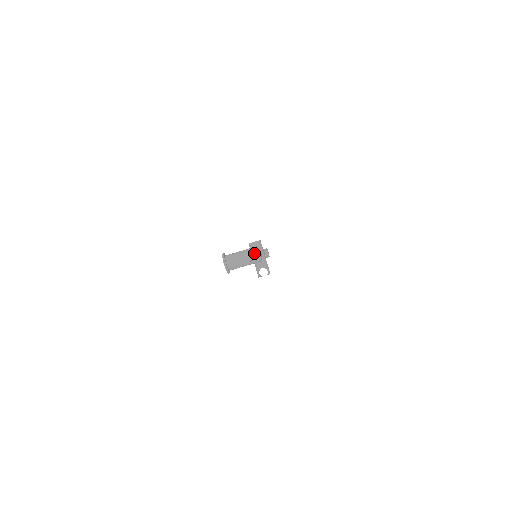
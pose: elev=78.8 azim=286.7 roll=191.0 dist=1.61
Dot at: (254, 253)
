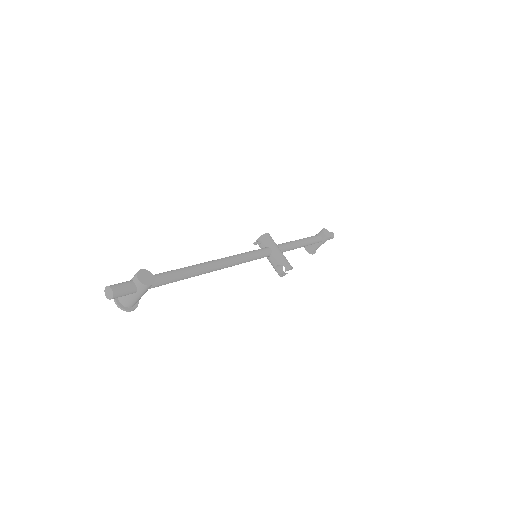
Dot at: (134, 280)
